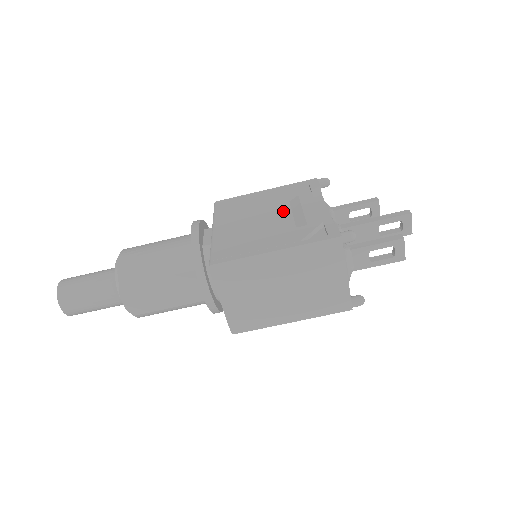
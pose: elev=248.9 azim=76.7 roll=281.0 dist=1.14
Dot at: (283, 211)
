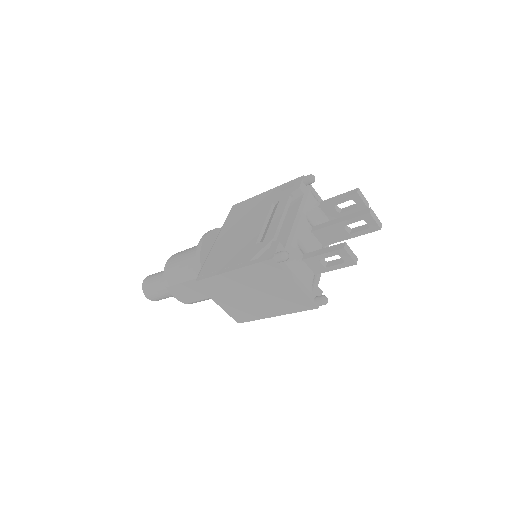
Dot at: (260, 222)
